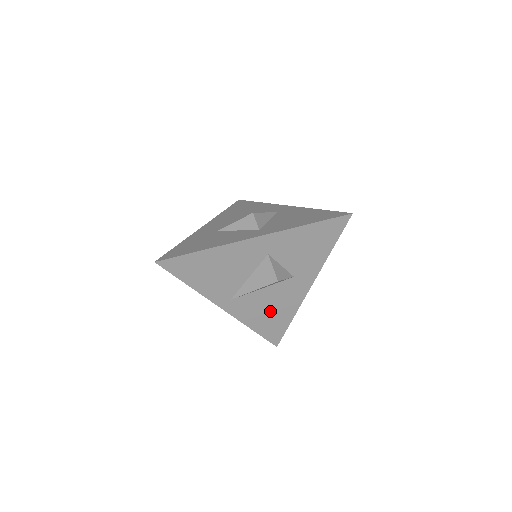
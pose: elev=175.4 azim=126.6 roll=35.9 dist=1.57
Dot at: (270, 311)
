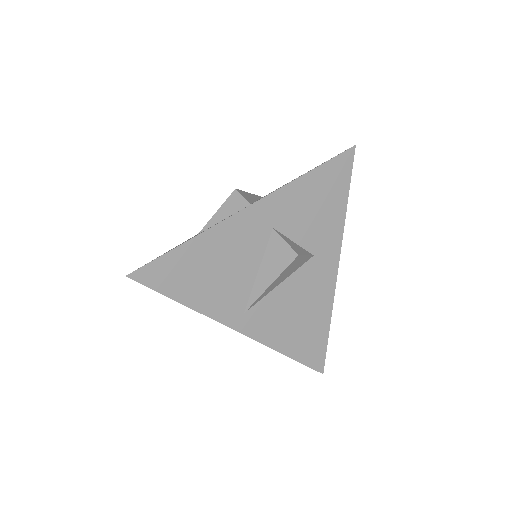
Dot at: (299, 318)
